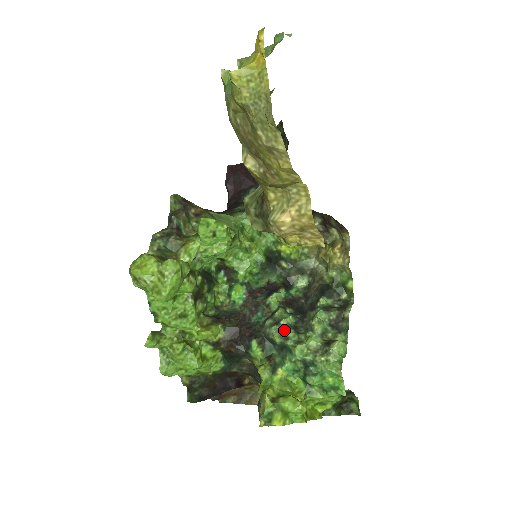
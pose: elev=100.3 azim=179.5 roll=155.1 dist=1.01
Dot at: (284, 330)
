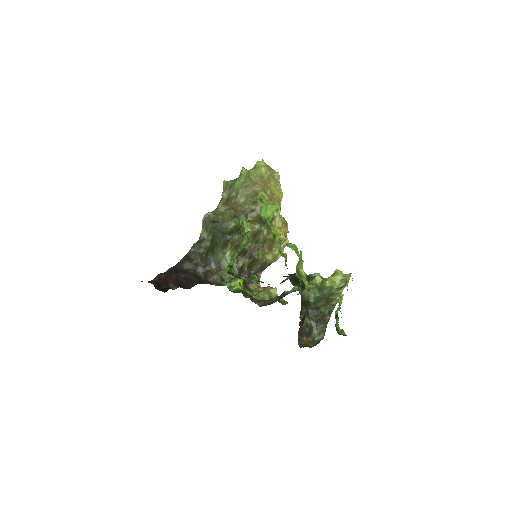
Dot at: occluded
